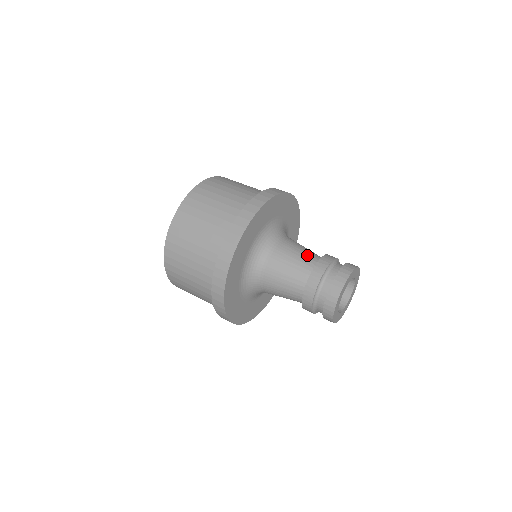
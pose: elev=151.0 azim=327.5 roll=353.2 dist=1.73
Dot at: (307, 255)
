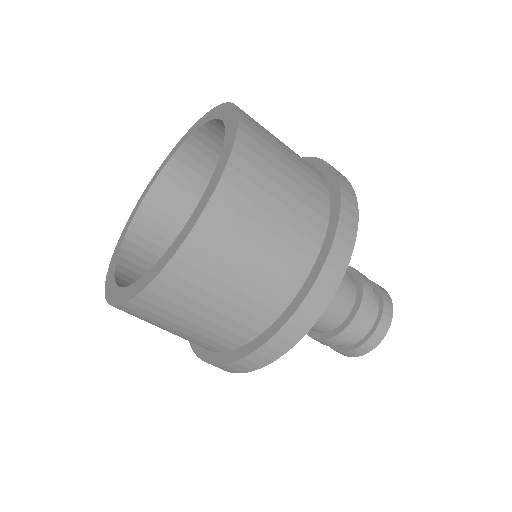
Dot at: occluded
